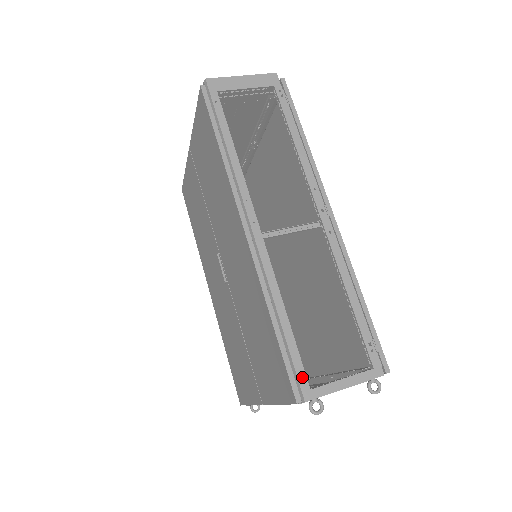
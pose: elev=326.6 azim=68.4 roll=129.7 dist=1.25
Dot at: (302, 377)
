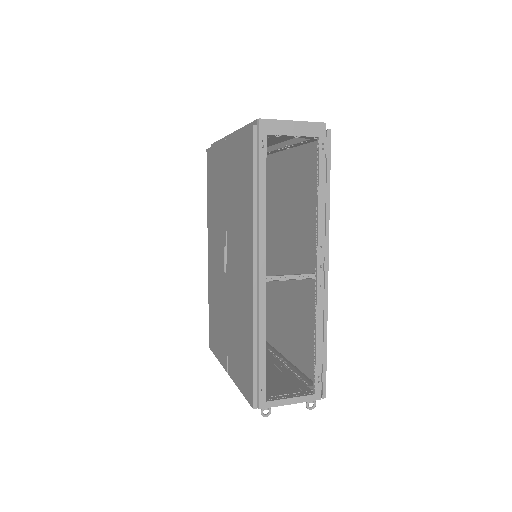
Dot at: (263, 392)
